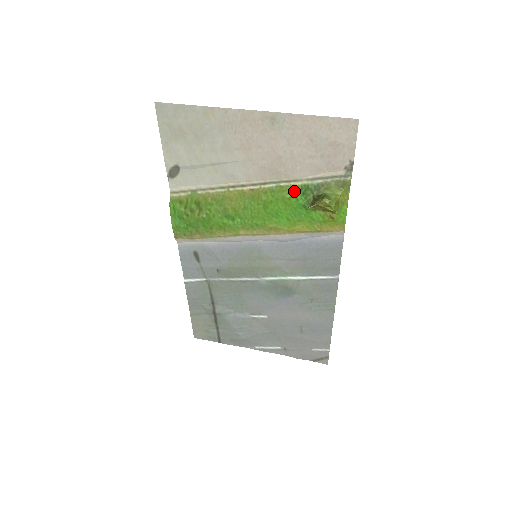
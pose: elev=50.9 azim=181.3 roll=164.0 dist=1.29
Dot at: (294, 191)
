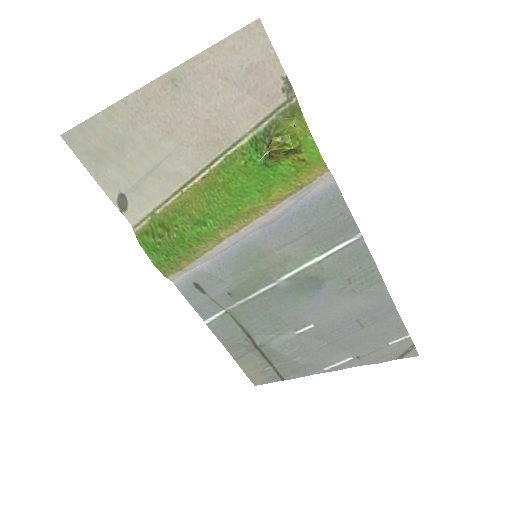
Dot at: (245, 153)
